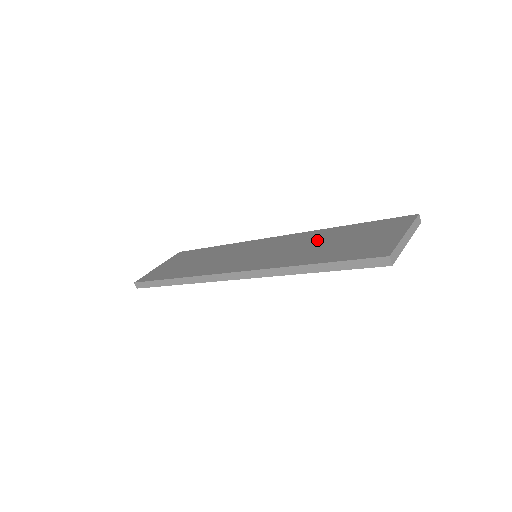
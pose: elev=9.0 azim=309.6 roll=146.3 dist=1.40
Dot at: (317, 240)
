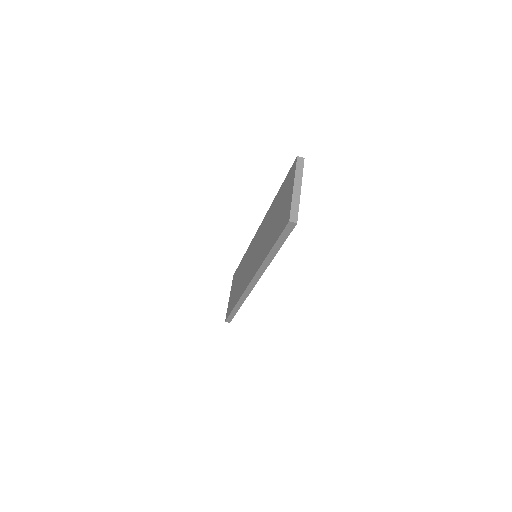
Dot at: (269, 222)
